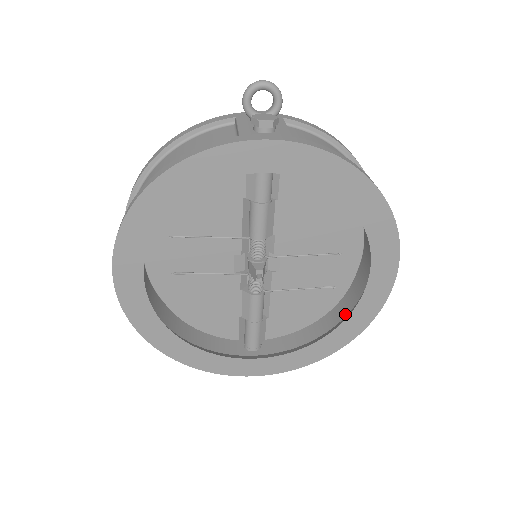
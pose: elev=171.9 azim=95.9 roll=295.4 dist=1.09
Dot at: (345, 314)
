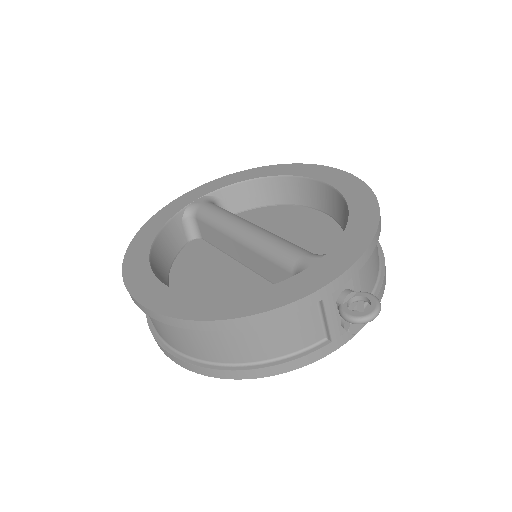
Dot at: occluded
